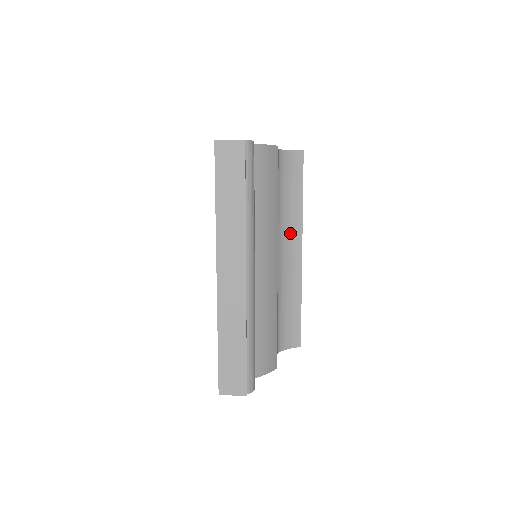
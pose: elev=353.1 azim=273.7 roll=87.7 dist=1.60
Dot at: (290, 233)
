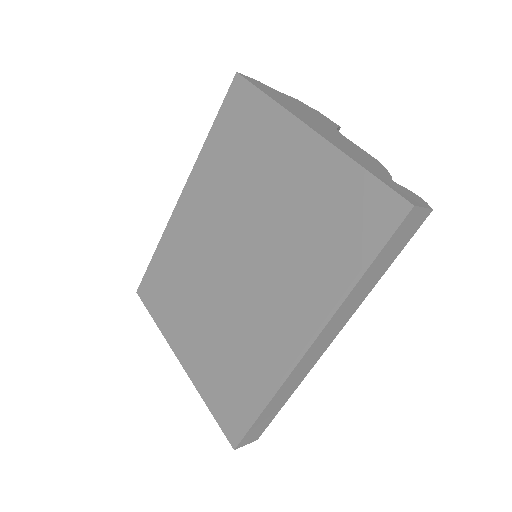
Dot at: occluded
